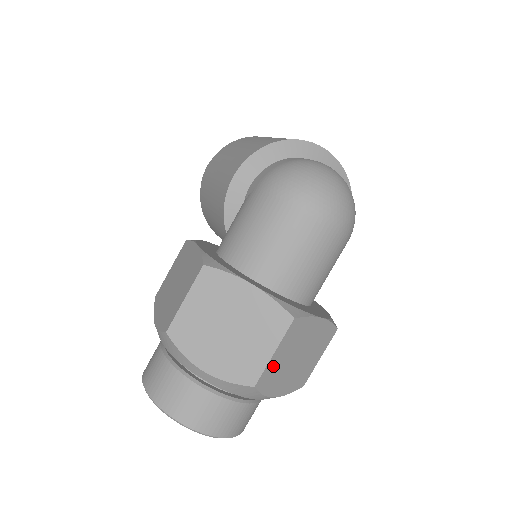
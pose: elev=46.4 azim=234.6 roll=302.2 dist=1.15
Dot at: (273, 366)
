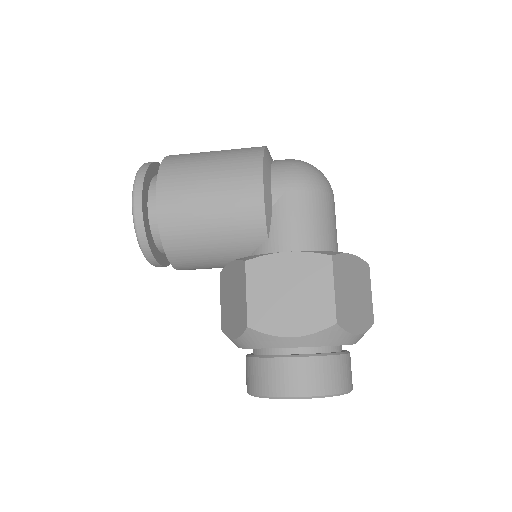
Dot at: occluded
